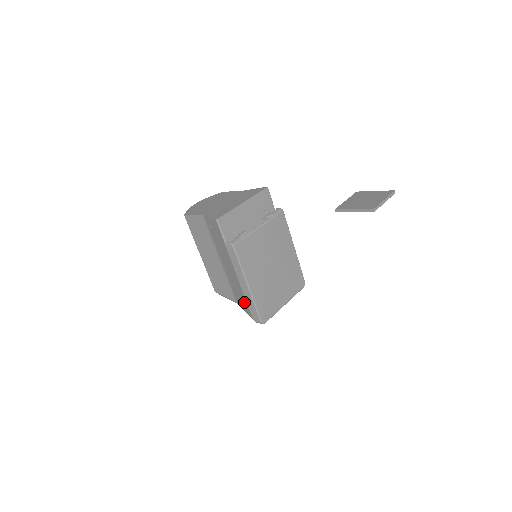
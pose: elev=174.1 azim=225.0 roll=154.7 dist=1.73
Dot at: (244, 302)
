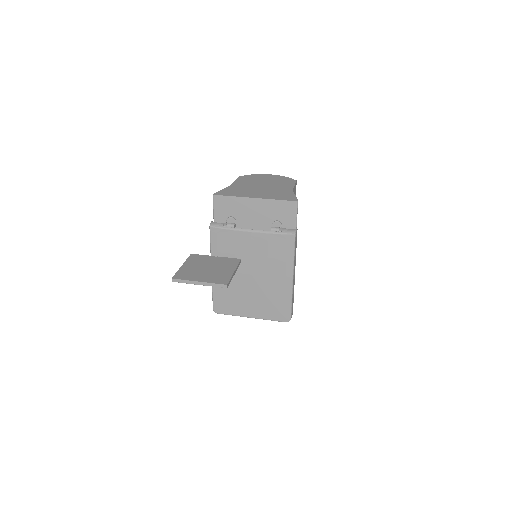
Dot at: occluded
